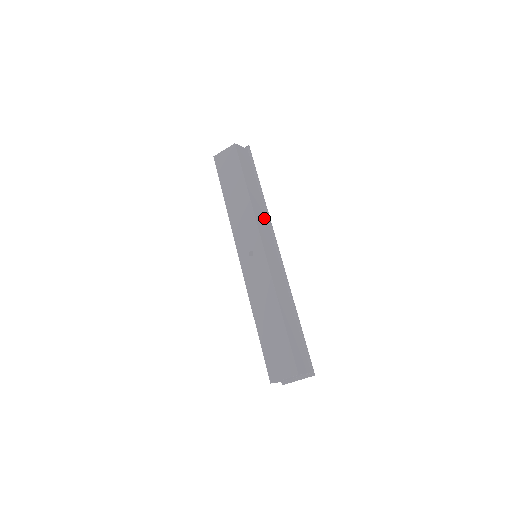
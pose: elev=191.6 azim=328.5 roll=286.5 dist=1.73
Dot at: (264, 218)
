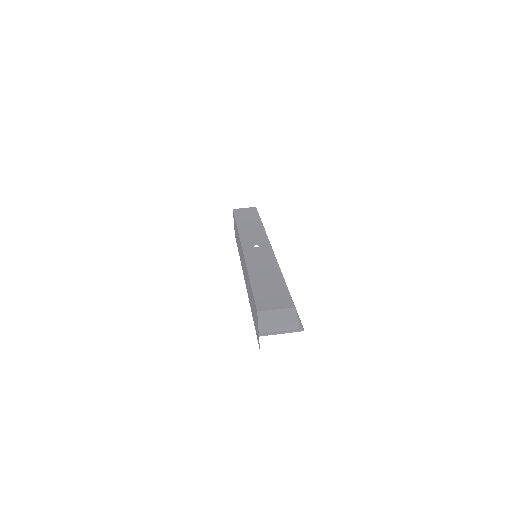
Dot at: occluded
